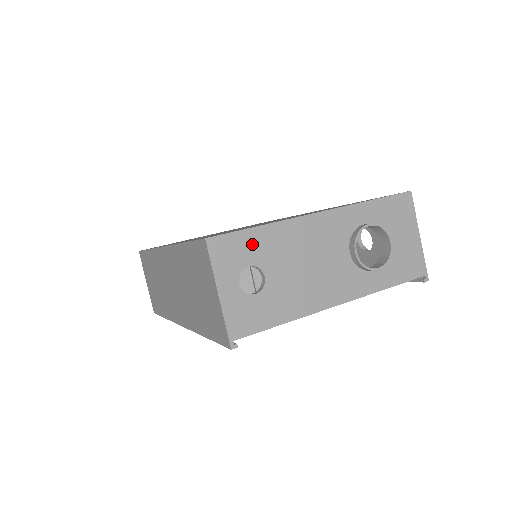
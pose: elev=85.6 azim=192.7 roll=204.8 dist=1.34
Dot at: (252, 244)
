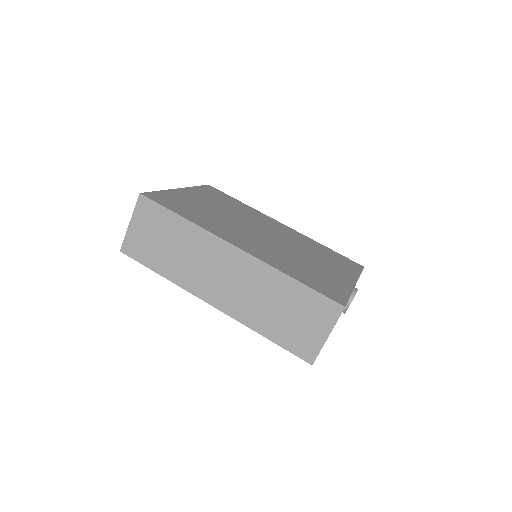
Dot at: occluded
